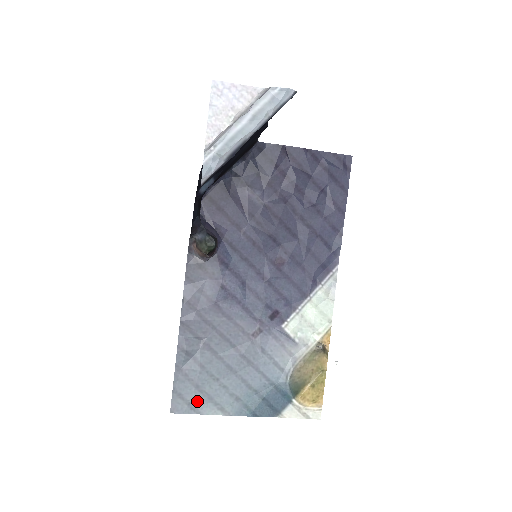
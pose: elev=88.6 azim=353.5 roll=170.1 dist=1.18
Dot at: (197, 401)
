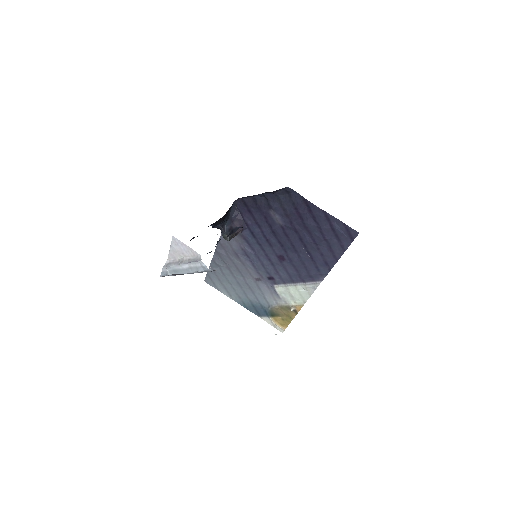
Dot at: (218, 285)
